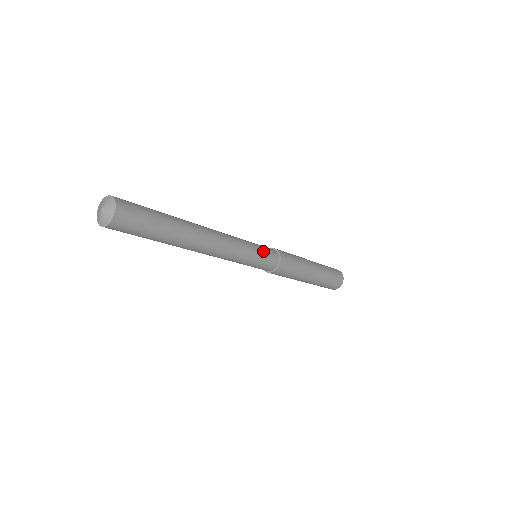
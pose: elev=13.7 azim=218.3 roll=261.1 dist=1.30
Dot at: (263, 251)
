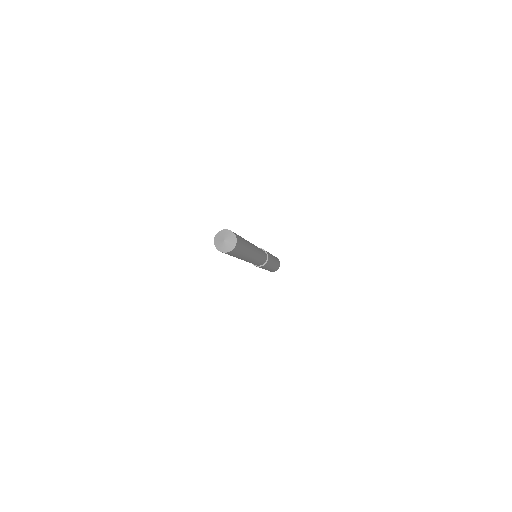
Dot at: (264, 257)
